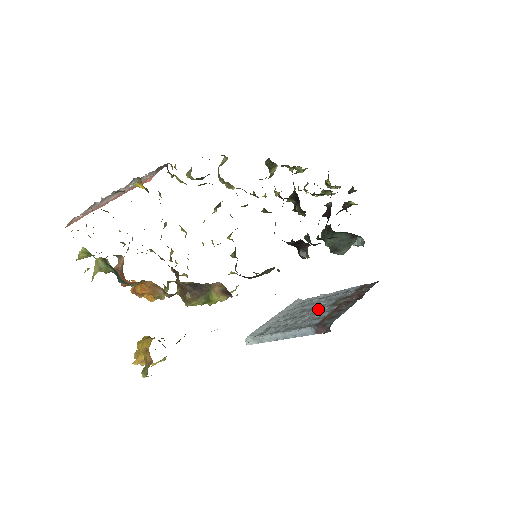
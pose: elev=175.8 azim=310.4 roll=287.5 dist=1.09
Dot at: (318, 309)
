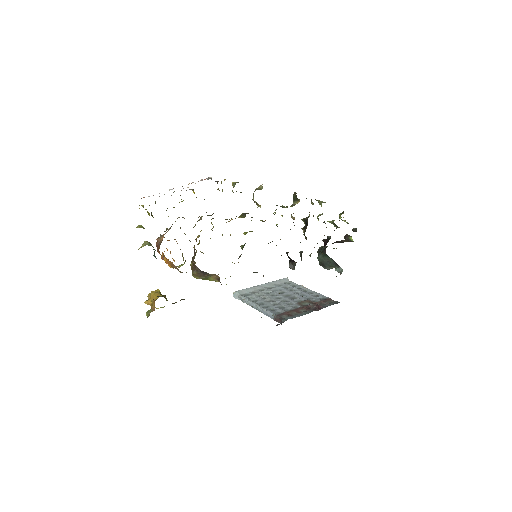
Dot at: (289, 300)
